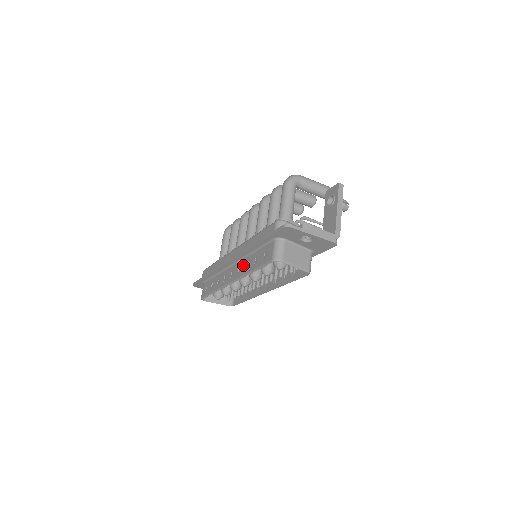
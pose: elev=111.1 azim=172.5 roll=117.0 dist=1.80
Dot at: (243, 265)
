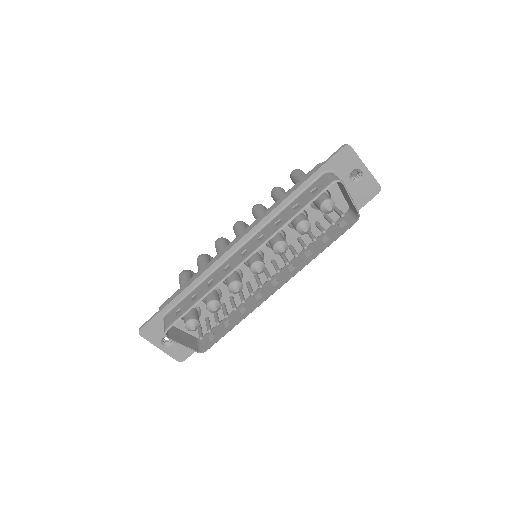
Dot at: (268, 229)
